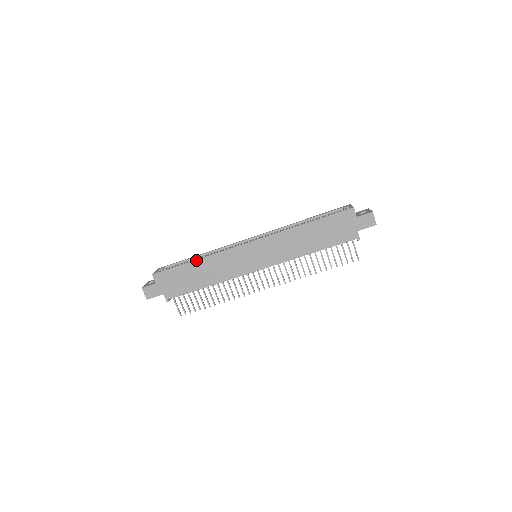
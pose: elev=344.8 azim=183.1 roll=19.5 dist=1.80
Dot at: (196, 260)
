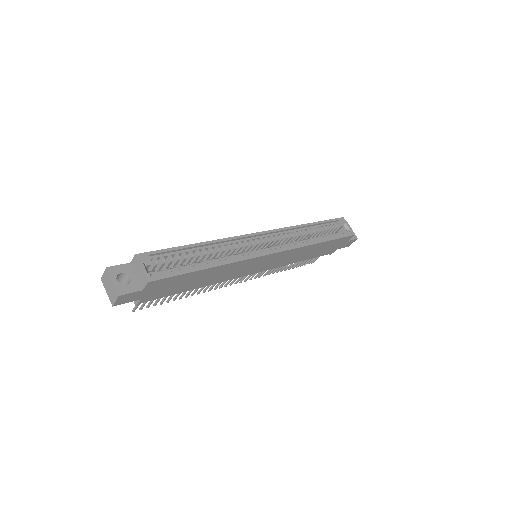
Dot at: (213, 267)
